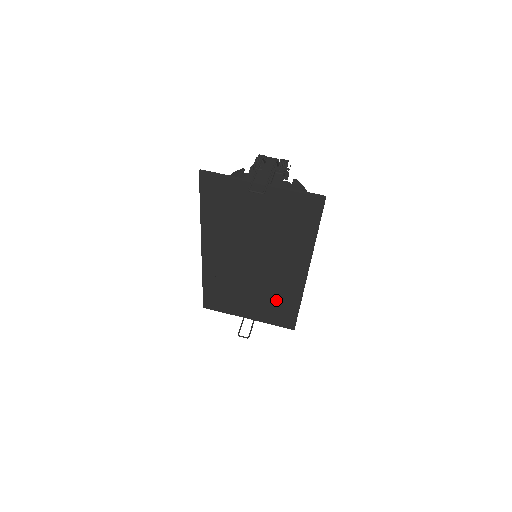
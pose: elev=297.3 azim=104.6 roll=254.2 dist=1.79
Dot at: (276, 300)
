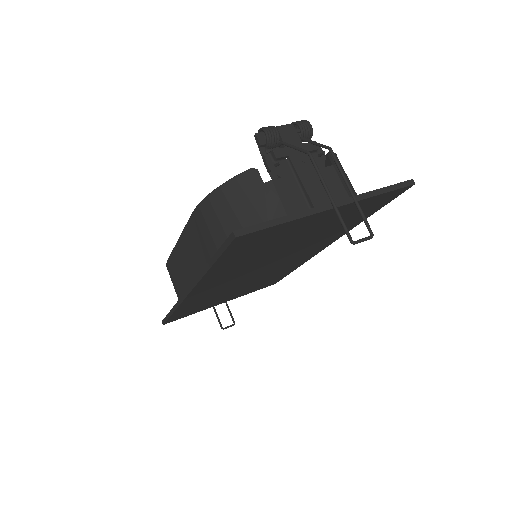
Dot at: (270, 278)
